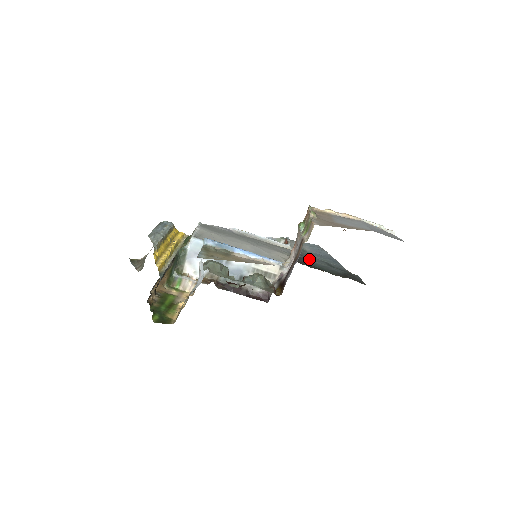
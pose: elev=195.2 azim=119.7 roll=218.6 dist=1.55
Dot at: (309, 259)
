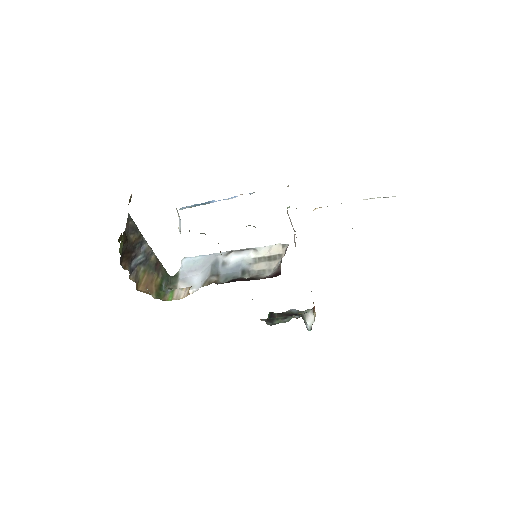
Dot at: occluded
